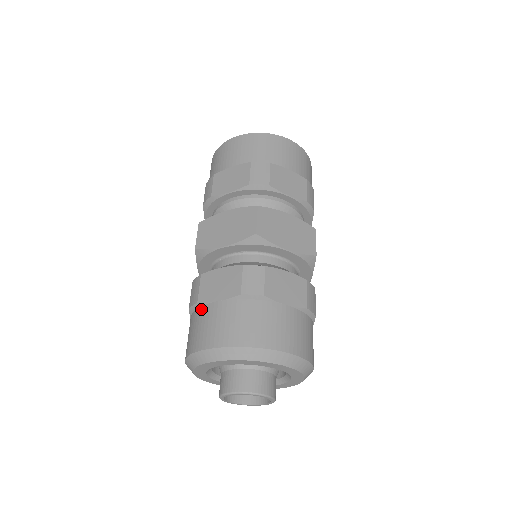
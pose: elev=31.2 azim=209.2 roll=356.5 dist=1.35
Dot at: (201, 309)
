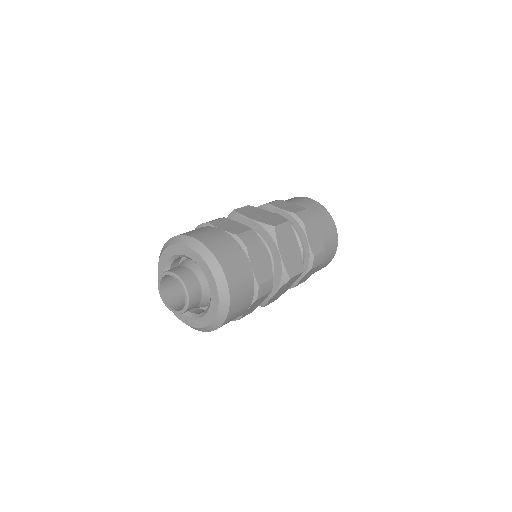
Dot at: (206, 227)
